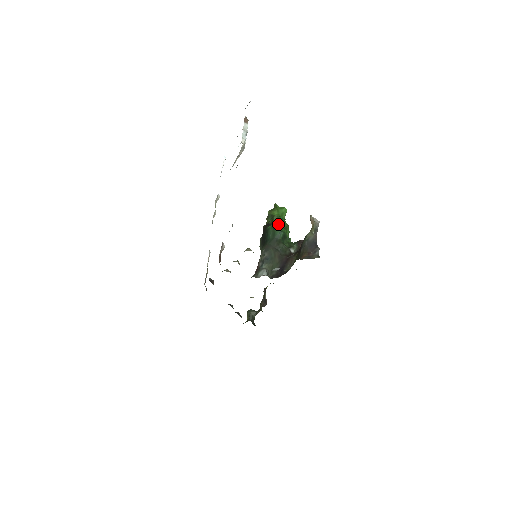
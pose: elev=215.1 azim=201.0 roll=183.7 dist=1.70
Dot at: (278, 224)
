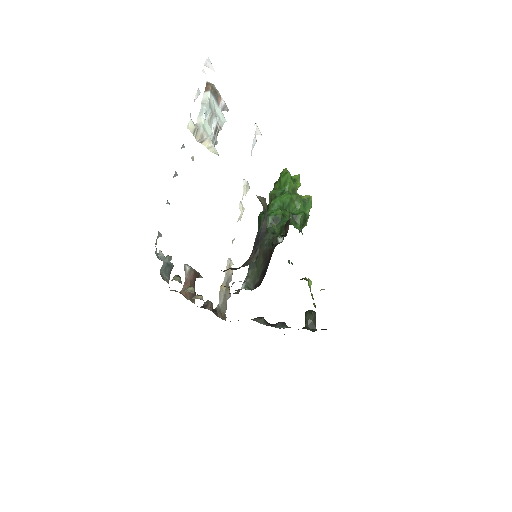
Dot at: (270, 204)
